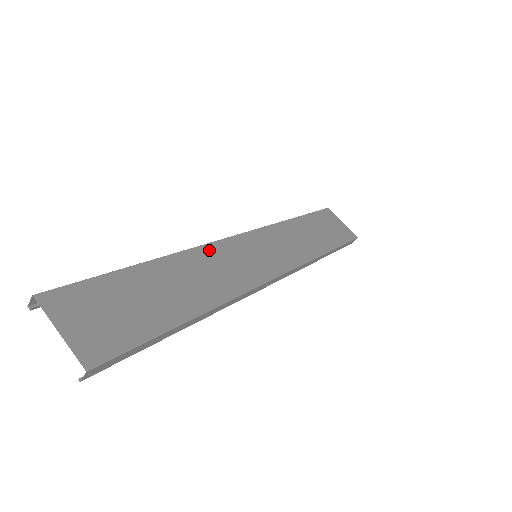
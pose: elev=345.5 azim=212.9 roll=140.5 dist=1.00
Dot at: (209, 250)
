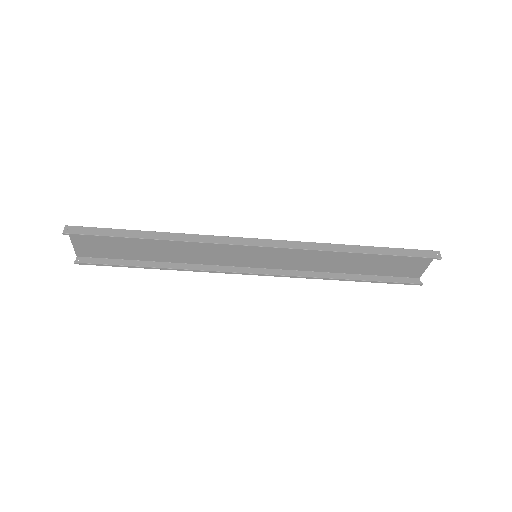
Dot at: (210, 262)
